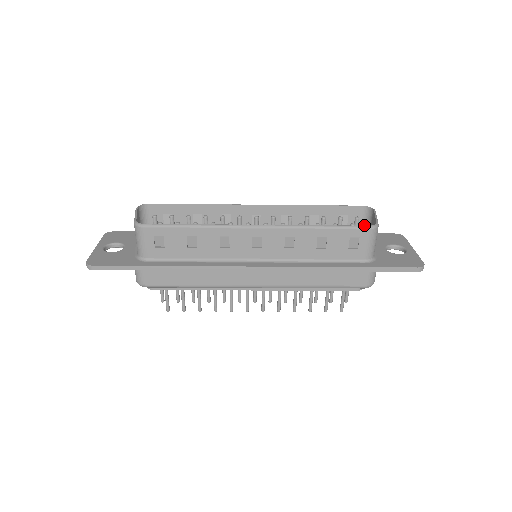
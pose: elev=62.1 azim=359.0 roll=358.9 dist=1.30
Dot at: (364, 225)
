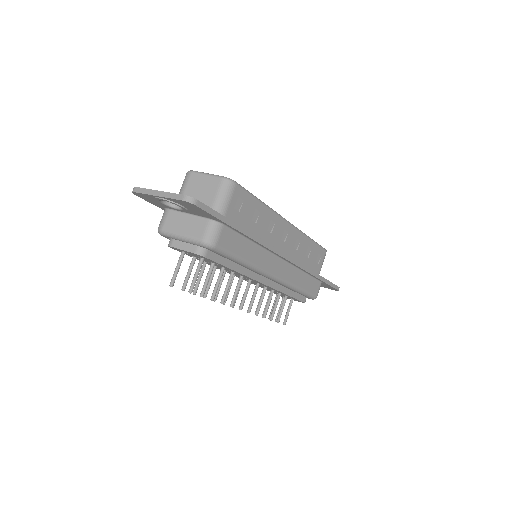
Dot at: occluded
